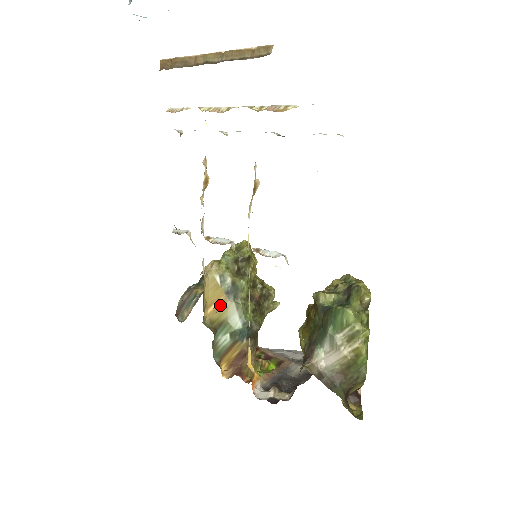
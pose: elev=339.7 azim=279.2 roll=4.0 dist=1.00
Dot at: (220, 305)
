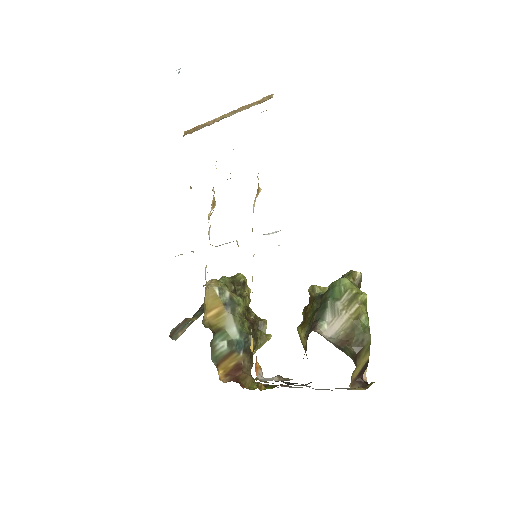
Dot at: (218, 313)
